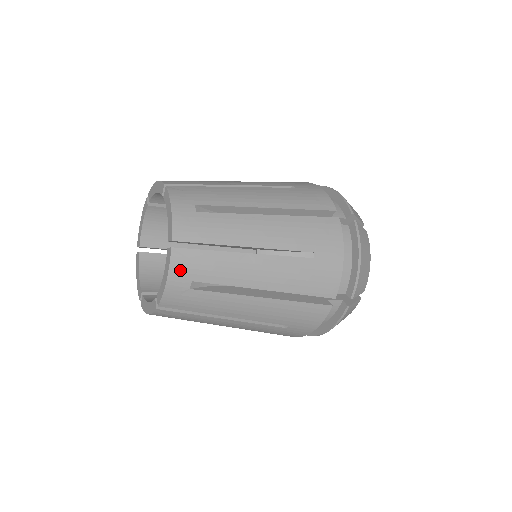
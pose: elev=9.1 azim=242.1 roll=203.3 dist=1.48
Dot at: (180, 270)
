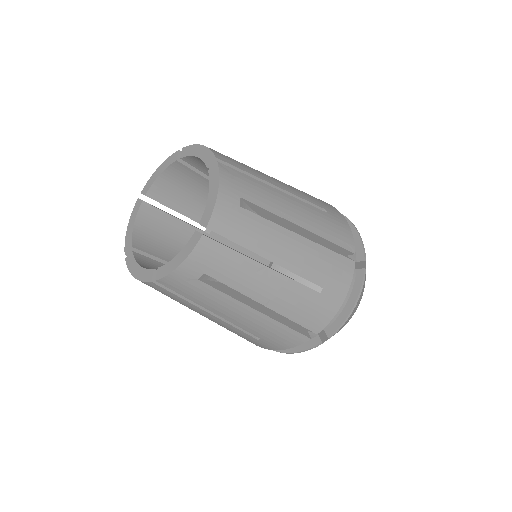
Dot at: (199, 259)
